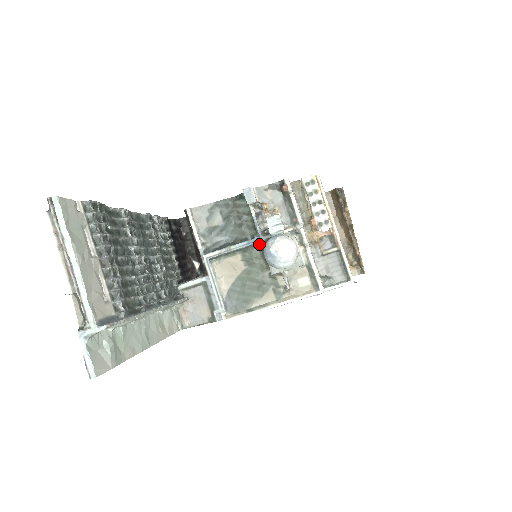
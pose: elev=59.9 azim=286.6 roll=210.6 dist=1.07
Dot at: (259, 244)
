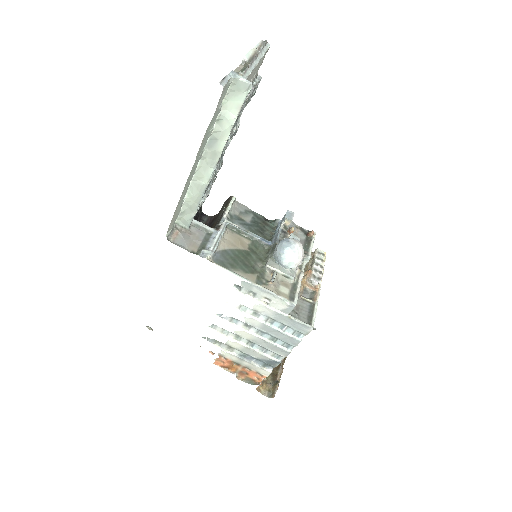
Dot at: (270, 246)
